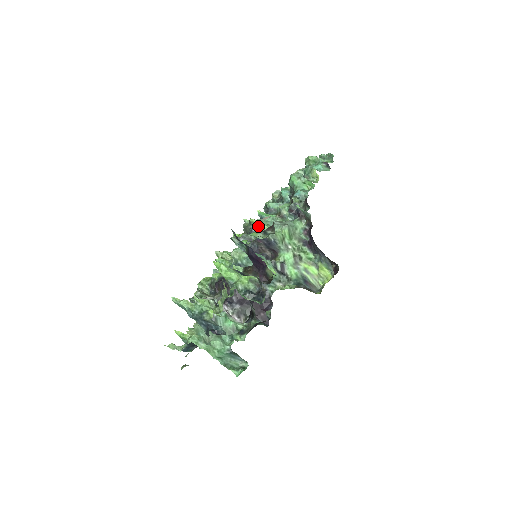
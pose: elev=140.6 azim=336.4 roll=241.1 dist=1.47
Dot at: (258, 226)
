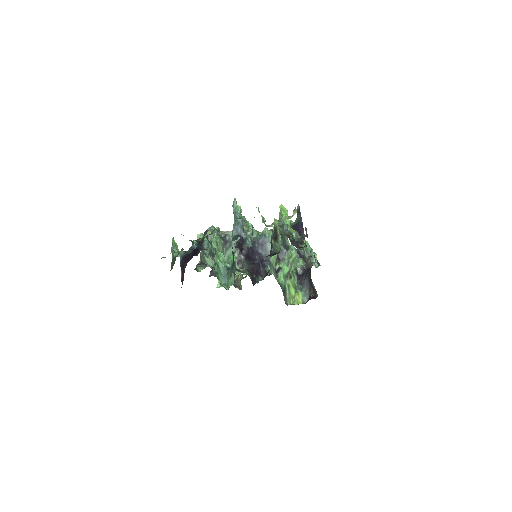
Dot at: occluded
